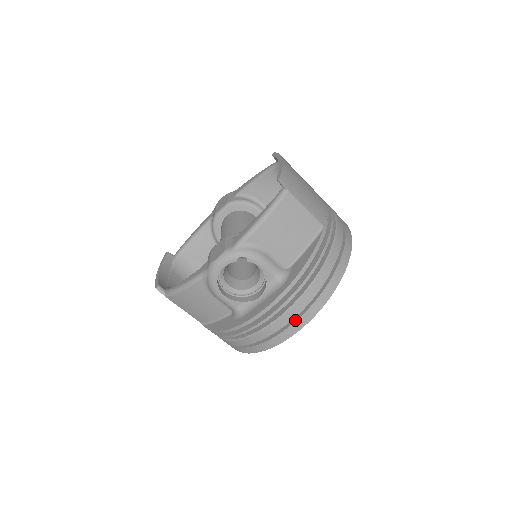
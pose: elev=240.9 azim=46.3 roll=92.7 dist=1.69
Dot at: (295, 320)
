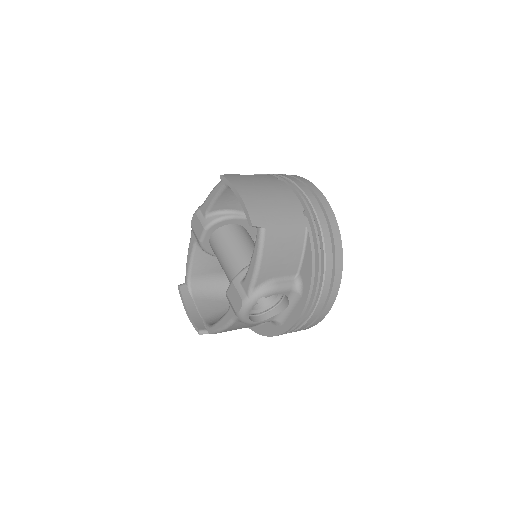
Dot at: (324, 306)
